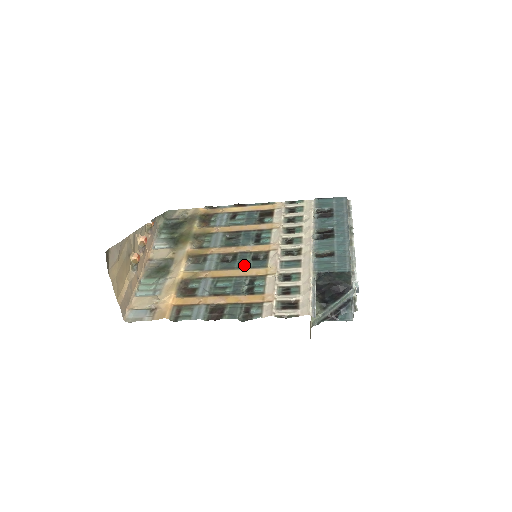
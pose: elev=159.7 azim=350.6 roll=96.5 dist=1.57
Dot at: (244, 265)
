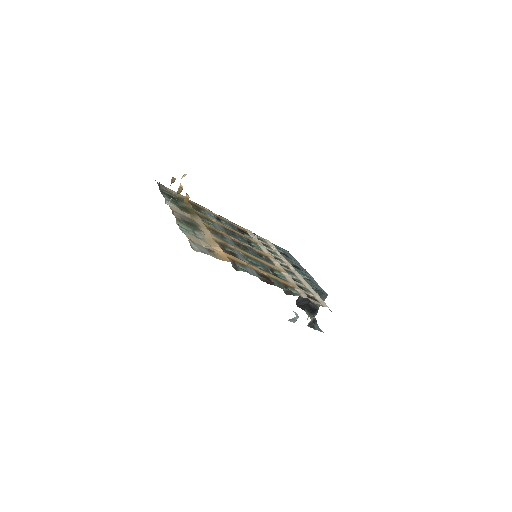
Dot at: (258, 256)
